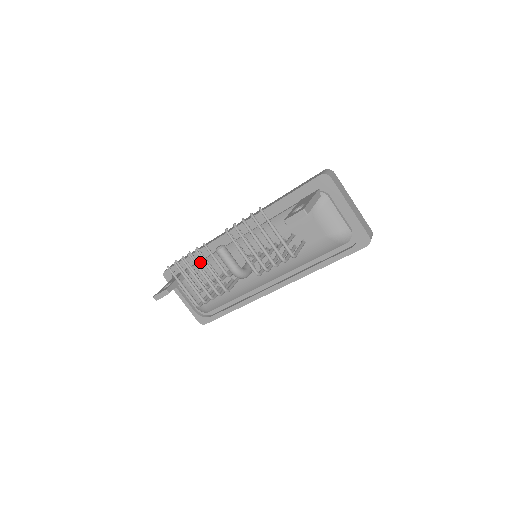
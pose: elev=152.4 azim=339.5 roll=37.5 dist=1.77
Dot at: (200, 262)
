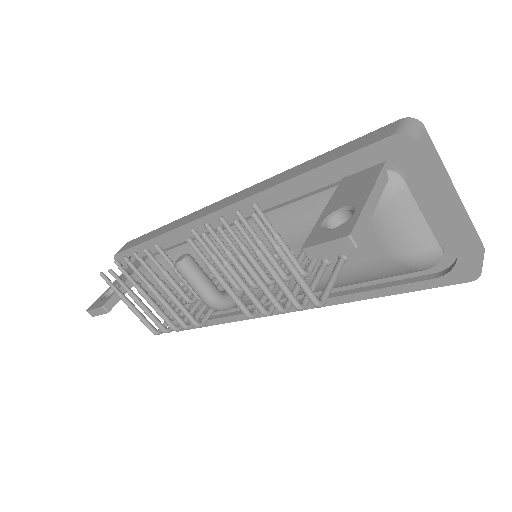
Dot at: (165, 252)
